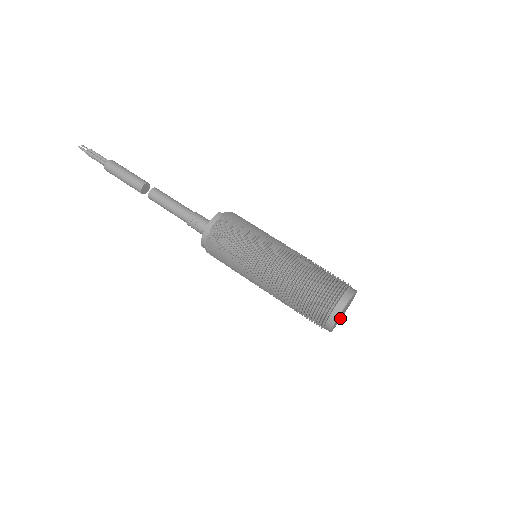
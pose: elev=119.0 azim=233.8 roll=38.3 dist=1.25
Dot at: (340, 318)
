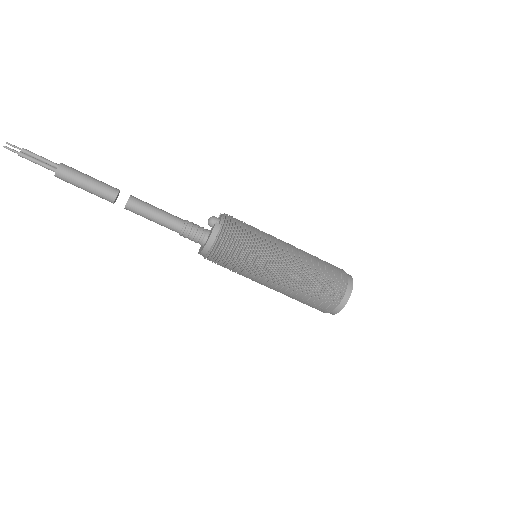
Dot at: occluded
